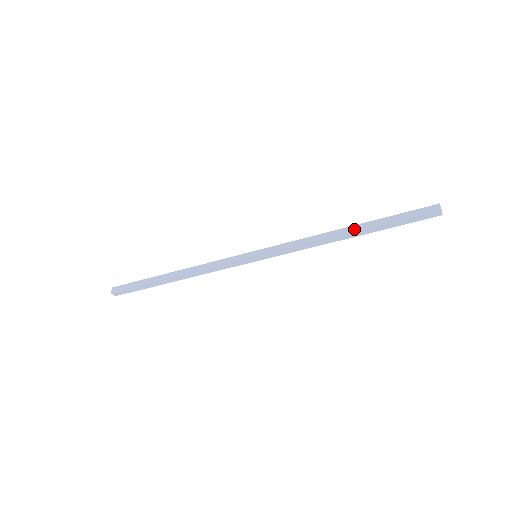
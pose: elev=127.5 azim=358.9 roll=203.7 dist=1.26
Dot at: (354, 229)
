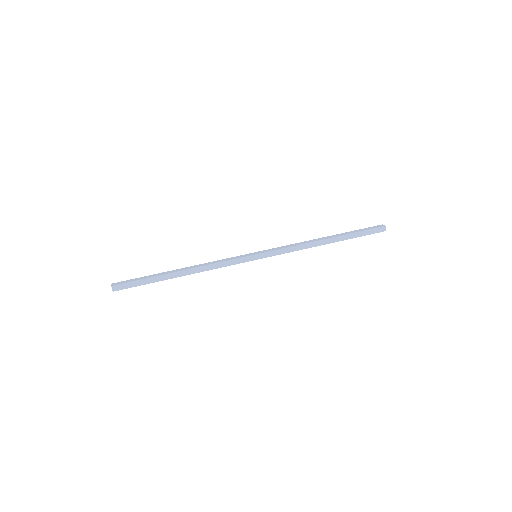
Dot at: (331, 237)
